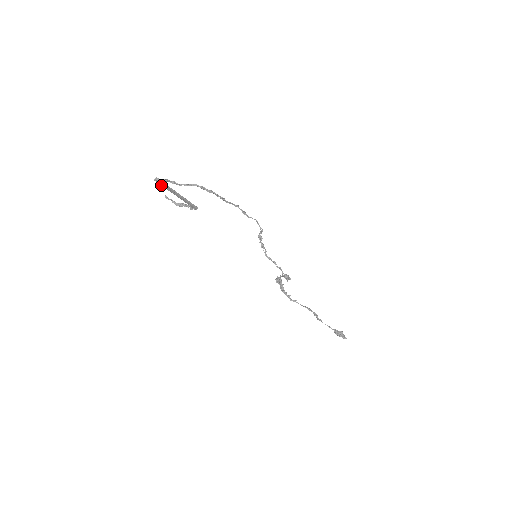
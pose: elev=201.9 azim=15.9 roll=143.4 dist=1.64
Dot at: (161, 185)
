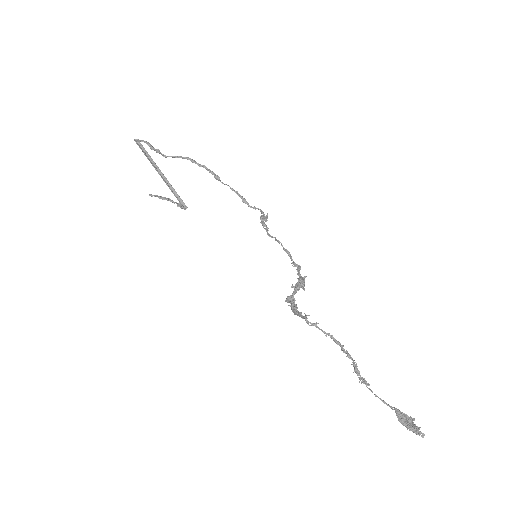
Dot at: (142, 151)
